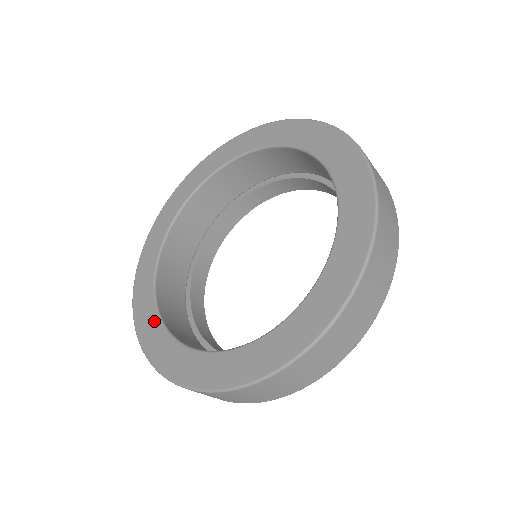
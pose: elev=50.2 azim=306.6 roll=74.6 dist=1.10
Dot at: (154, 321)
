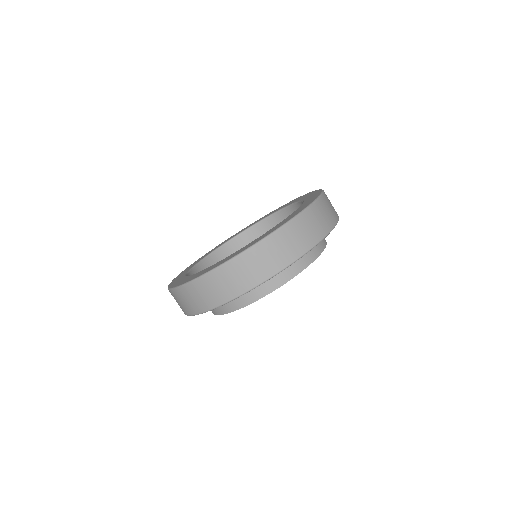
Dot at: (182, 277)
